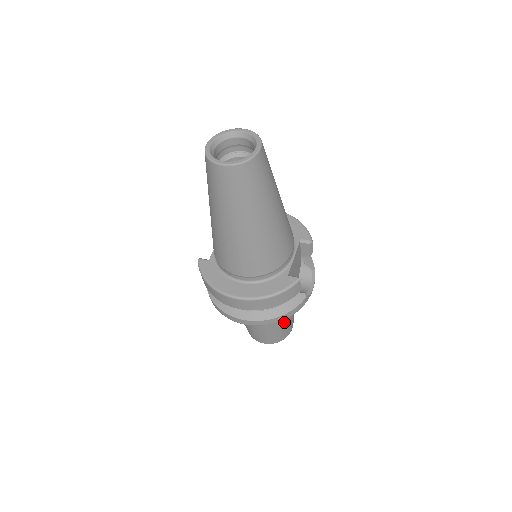
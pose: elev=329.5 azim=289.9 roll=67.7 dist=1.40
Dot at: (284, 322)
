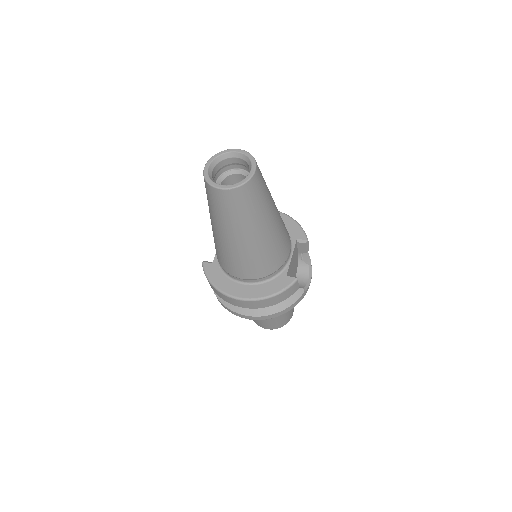
Dot at: occluded
